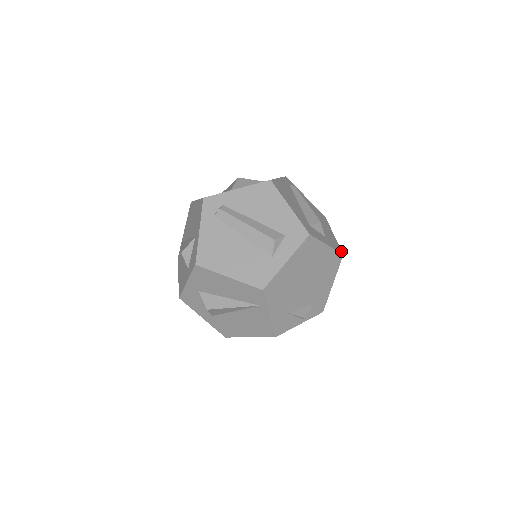
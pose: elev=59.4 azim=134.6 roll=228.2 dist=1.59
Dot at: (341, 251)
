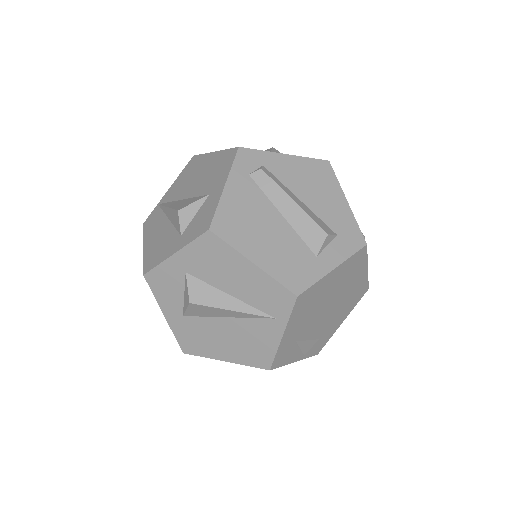
Dot at: occluded
